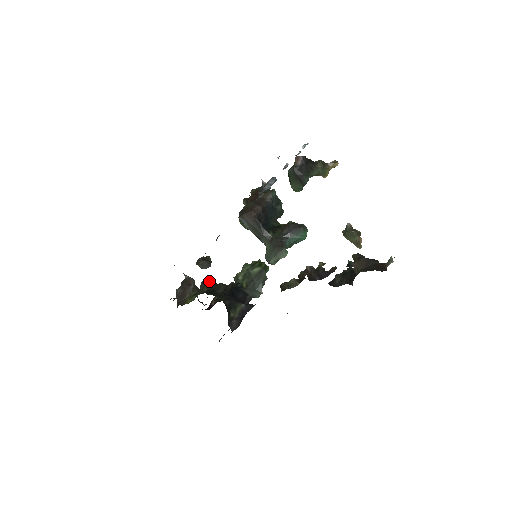
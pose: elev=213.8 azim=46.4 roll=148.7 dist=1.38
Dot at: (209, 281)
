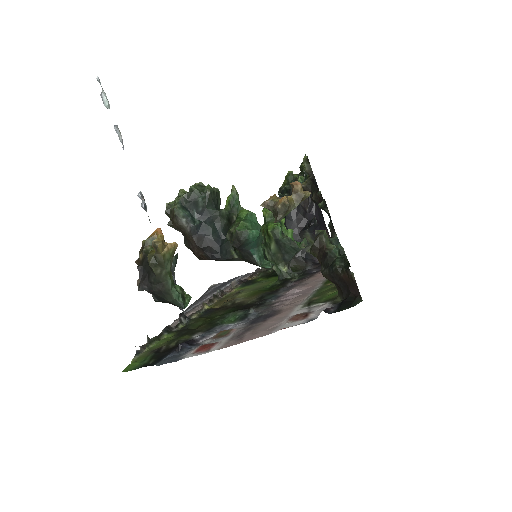
Dot at: occluded
